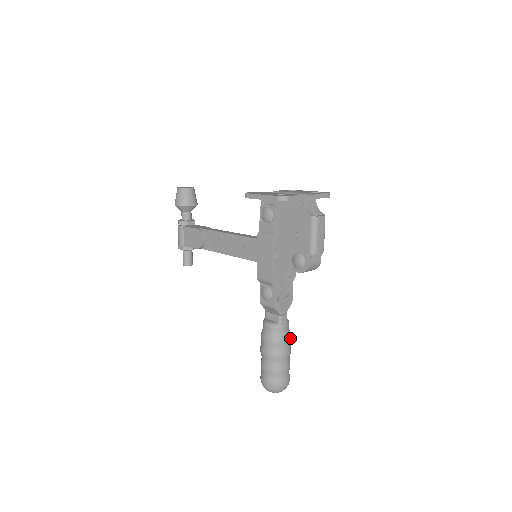
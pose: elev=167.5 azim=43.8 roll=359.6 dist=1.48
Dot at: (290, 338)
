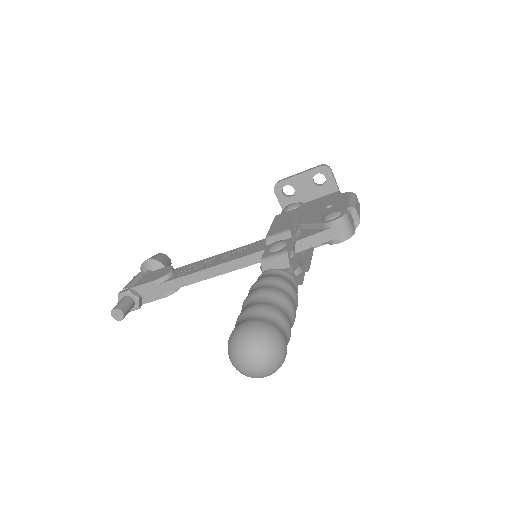
Dot at: (297, 304)
